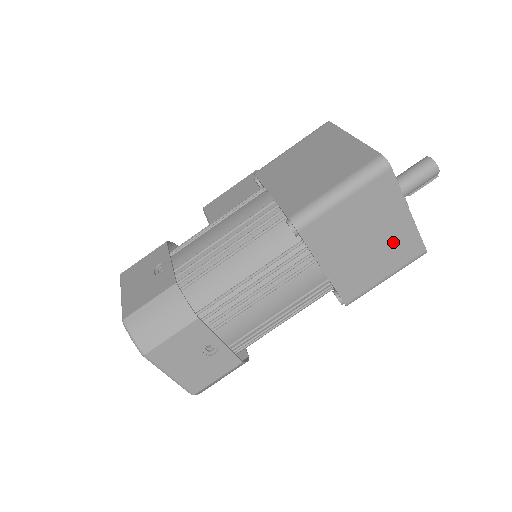
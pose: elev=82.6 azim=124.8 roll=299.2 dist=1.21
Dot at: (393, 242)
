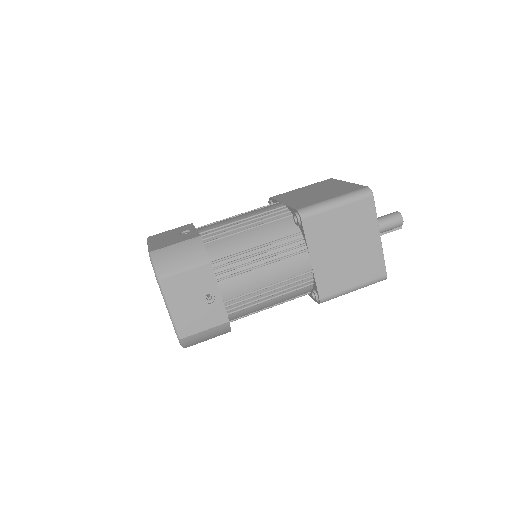
Dot at: (364, 257)
